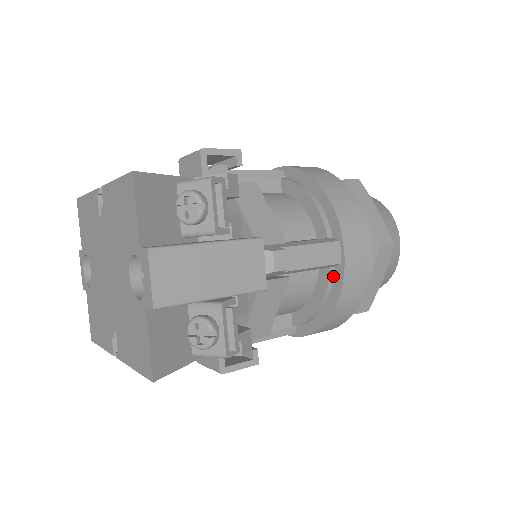
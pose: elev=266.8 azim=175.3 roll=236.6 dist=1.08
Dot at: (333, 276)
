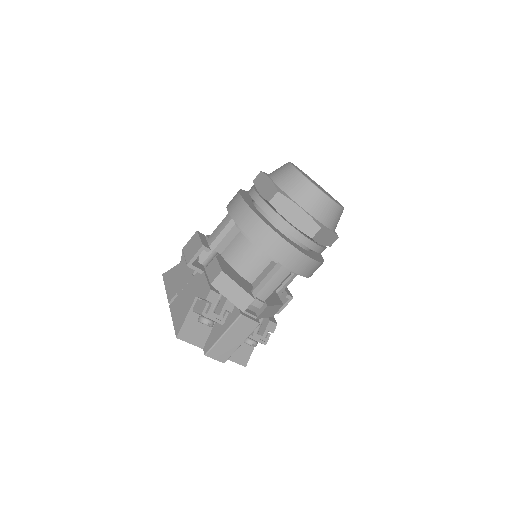
Dot at: occluded
